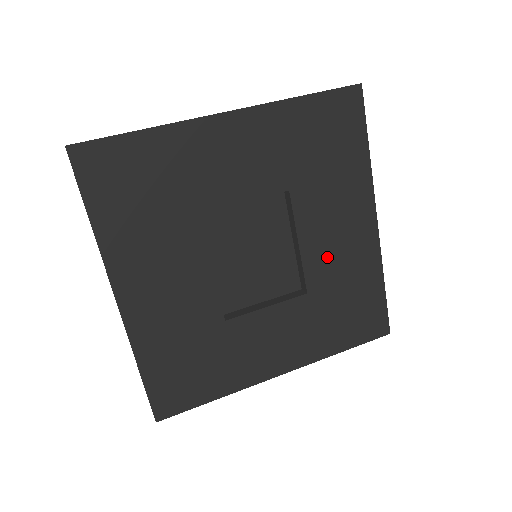
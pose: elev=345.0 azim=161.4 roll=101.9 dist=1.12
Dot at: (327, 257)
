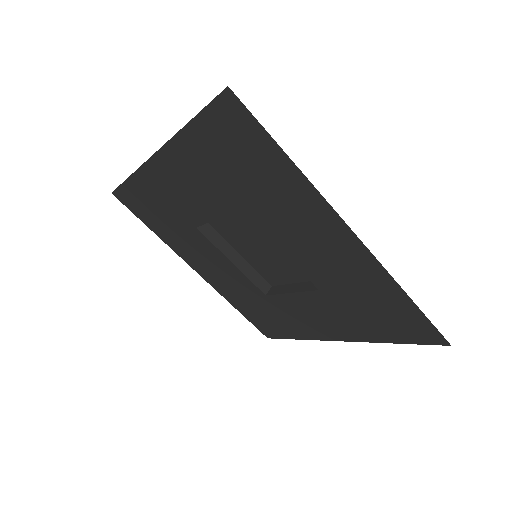
Dot at: (318, 264)
